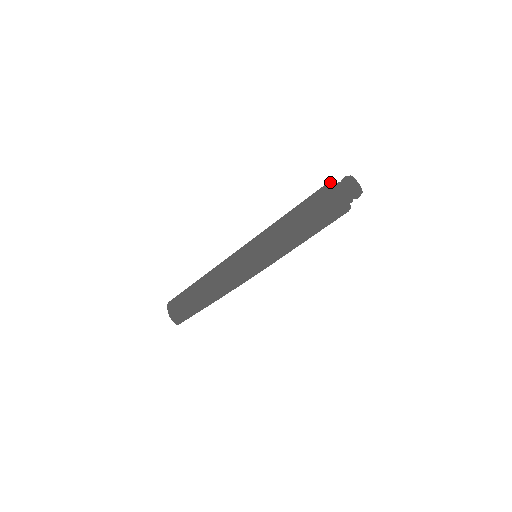
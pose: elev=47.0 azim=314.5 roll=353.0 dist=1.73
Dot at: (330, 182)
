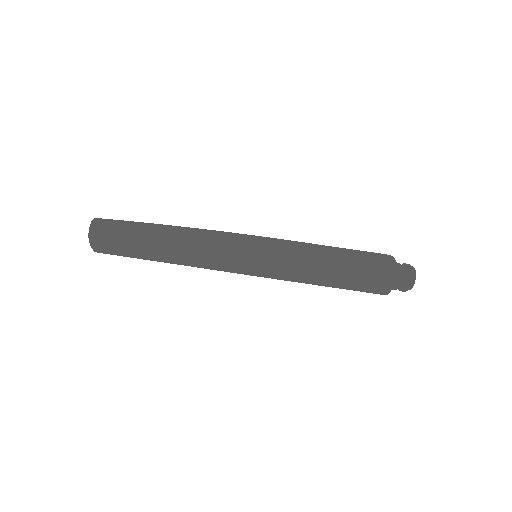
Dot at: occluded
